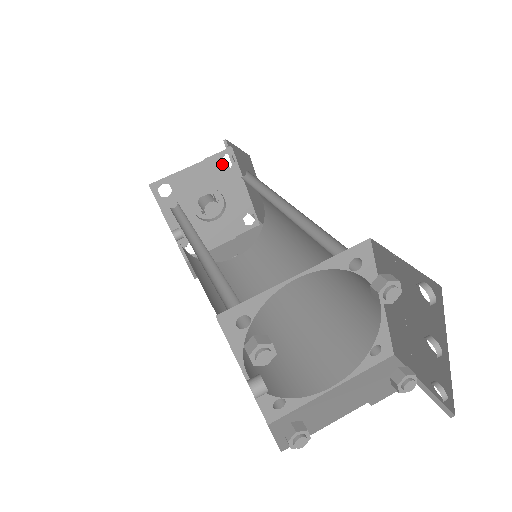
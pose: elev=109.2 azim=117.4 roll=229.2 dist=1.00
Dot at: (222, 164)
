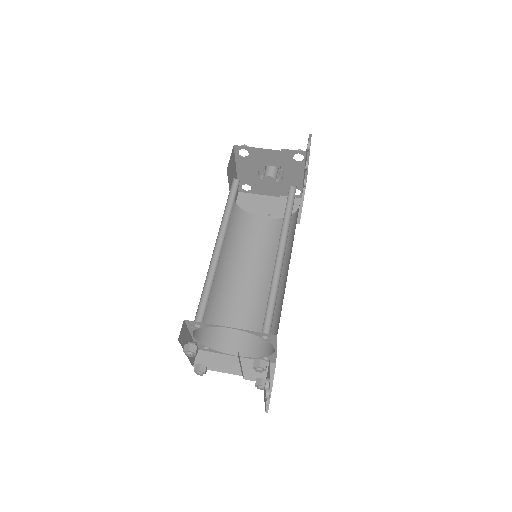
Dot at: occluded
